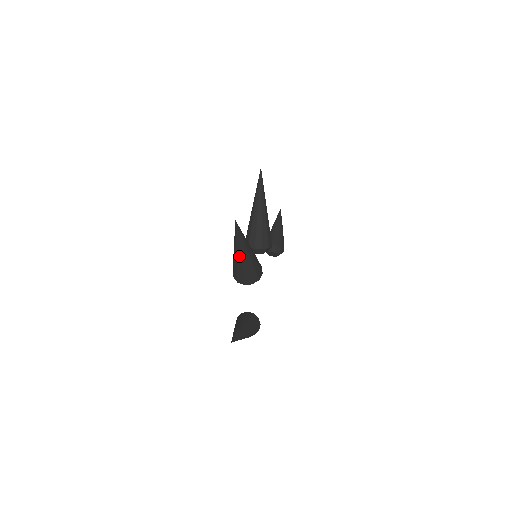
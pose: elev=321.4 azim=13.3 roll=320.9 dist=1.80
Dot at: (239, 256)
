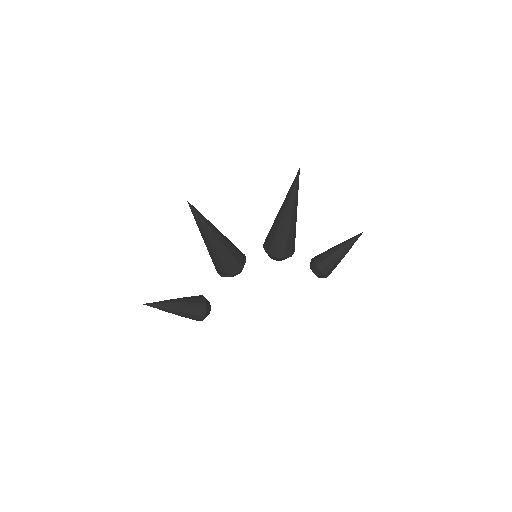
Dot at: (204, 240)
